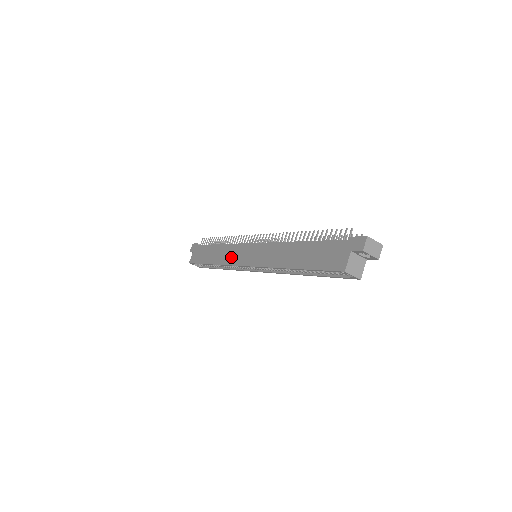
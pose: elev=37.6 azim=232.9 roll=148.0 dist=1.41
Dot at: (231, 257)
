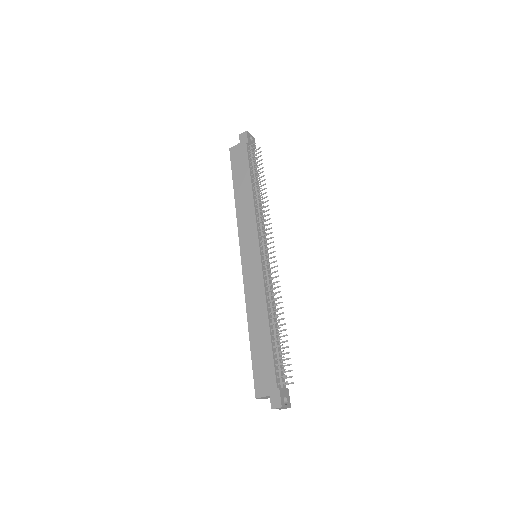
Dot at: (244, 226)
